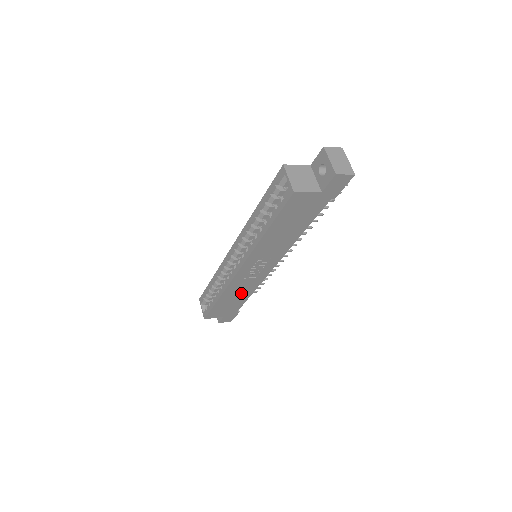
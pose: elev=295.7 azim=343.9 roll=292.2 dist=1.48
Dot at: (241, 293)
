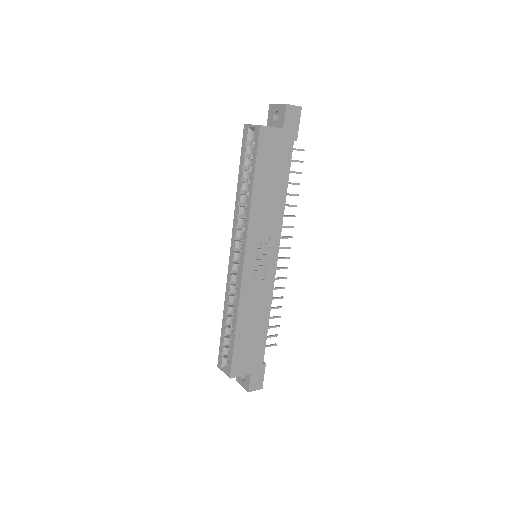
Dot at: (257, 315)
